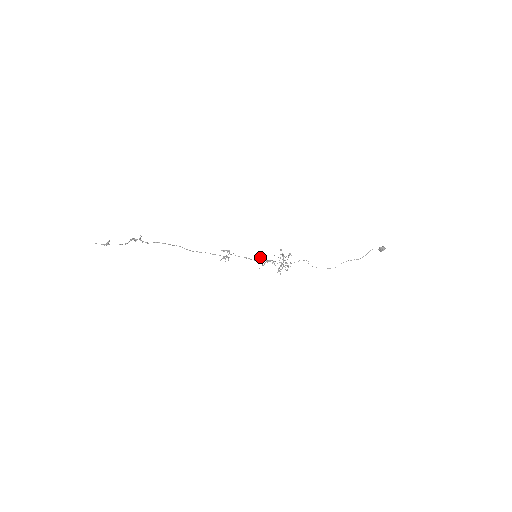
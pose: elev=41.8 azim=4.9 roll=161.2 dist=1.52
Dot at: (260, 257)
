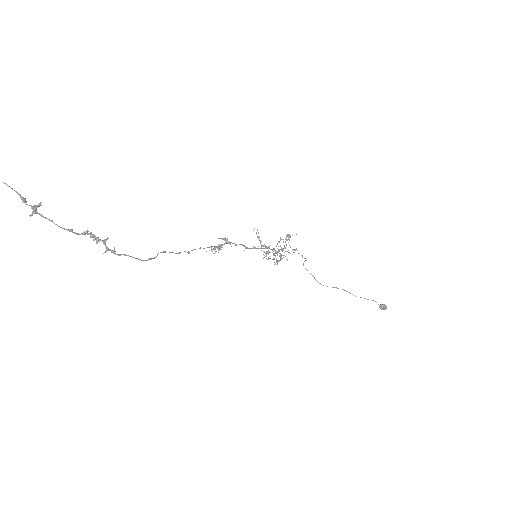
Dot at: (259, 237)
